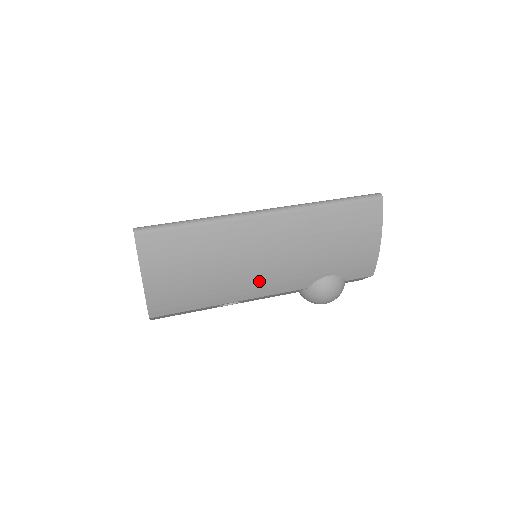
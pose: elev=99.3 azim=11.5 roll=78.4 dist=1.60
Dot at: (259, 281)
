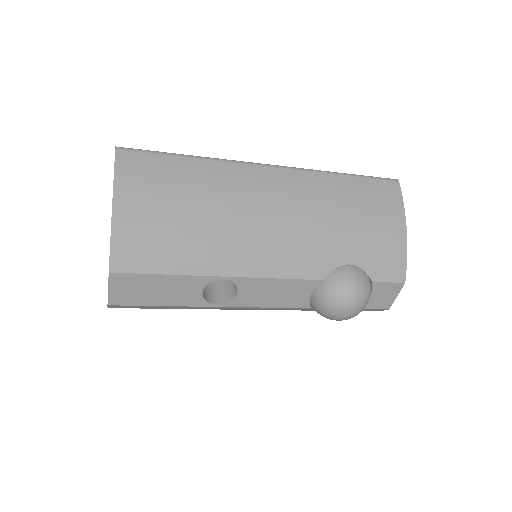
Dot at: (261, 247)
